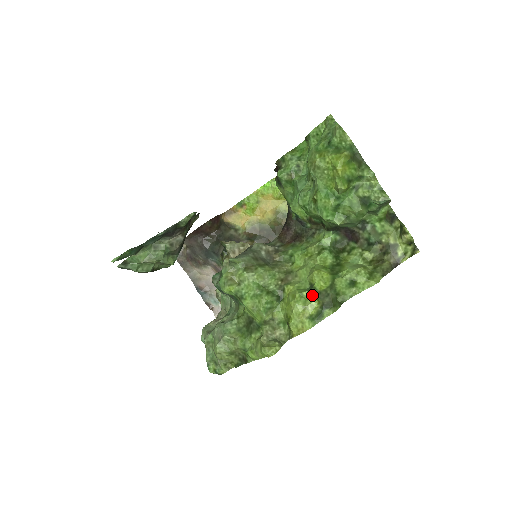
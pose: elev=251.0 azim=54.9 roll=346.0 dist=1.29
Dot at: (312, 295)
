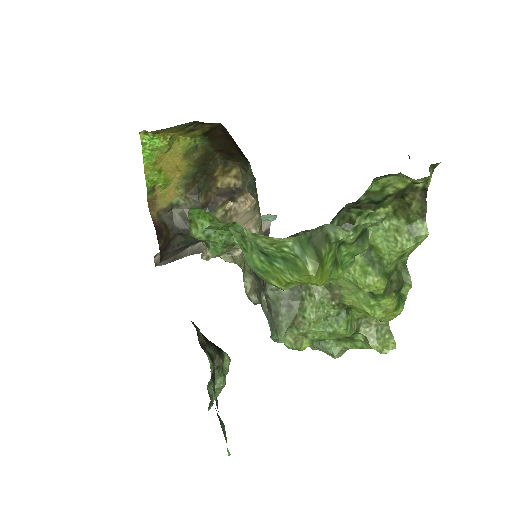
Dot at: (380, 299)
